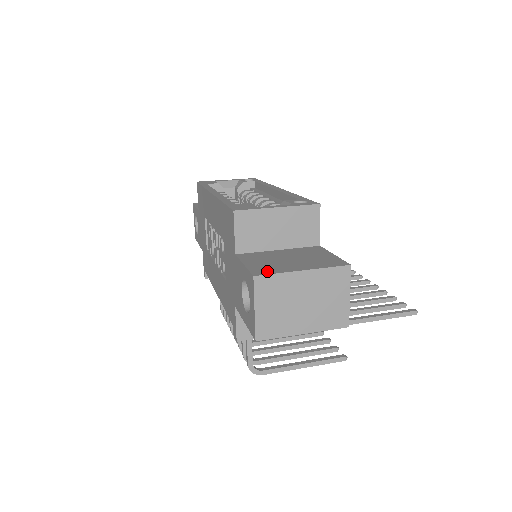
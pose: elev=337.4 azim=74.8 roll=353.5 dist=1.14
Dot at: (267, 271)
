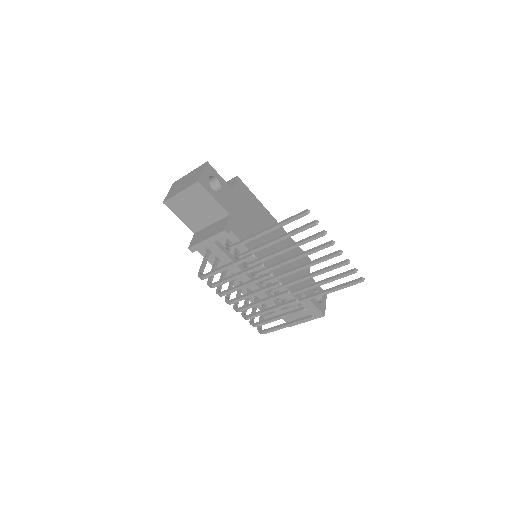
Dot at: occluded
